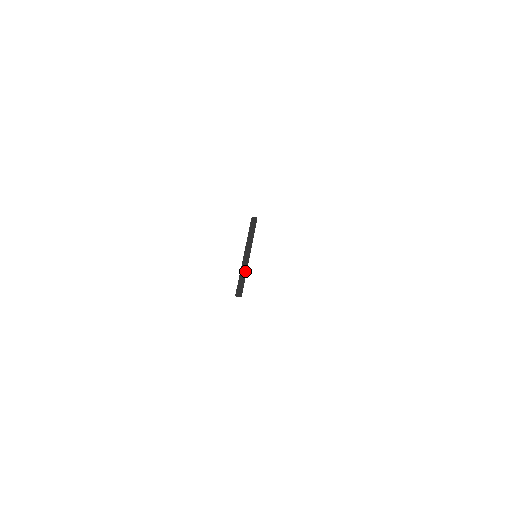
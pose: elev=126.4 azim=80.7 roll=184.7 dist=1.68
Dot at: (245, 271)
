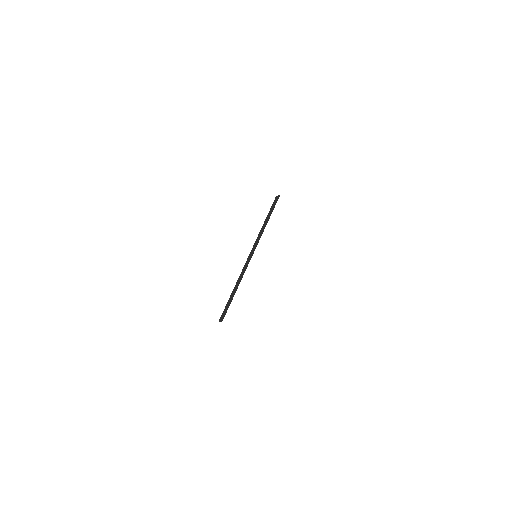
Dot at: (239, 282)
